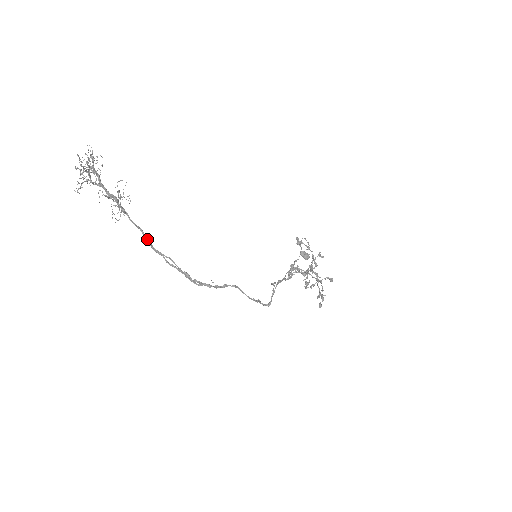
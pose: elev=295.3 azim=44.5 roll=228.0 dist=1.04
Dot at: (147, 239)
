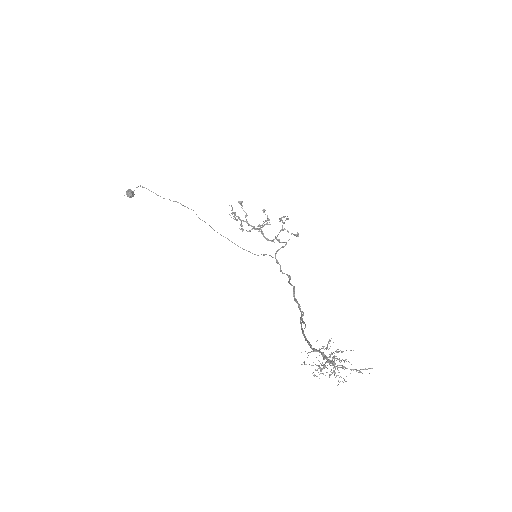
Dot at: (307, 340)
